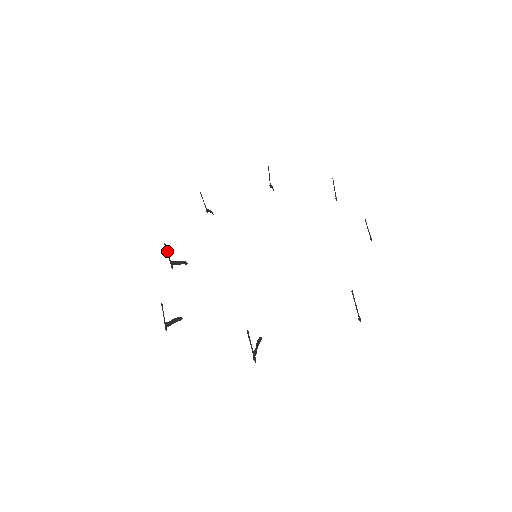
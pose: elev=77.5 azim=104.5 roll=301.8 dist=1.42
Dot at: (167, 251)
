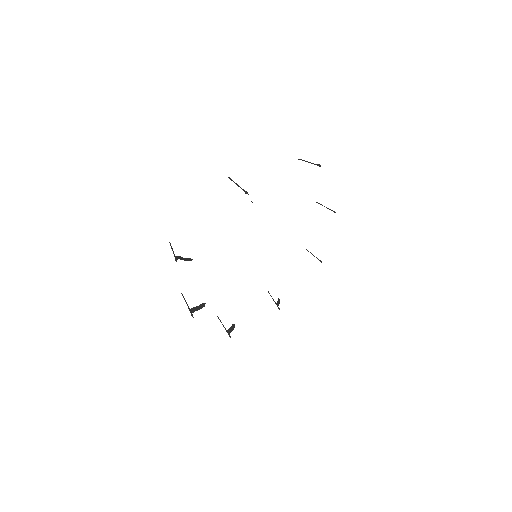
Dot at: (185, 301)
